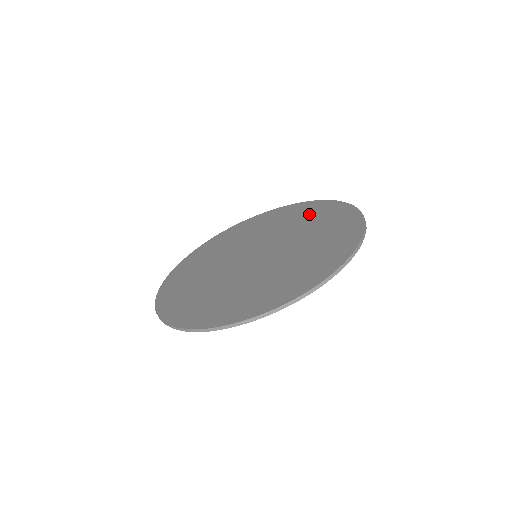
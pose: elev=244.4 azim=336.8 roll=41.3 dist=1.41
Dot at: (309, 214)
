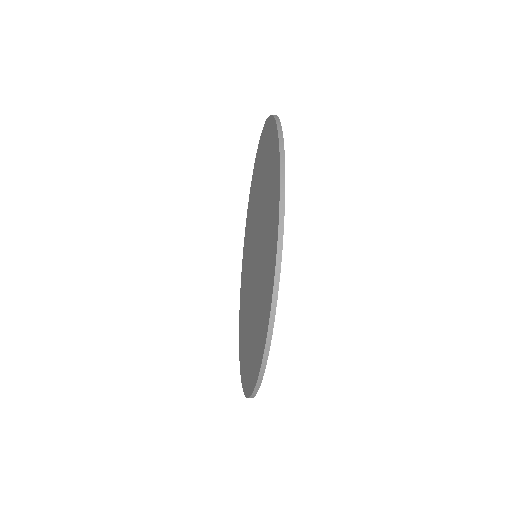
Dot at: (264, 157)
